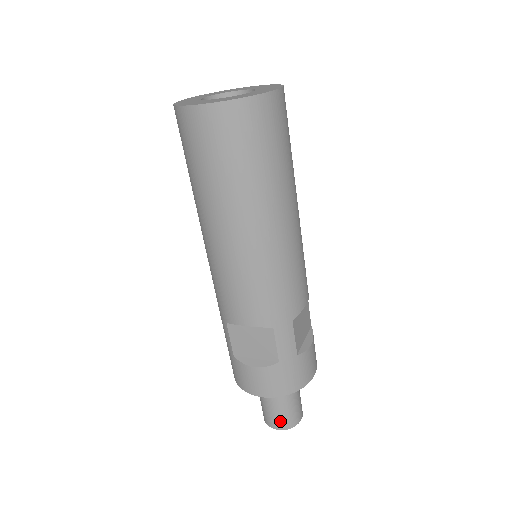
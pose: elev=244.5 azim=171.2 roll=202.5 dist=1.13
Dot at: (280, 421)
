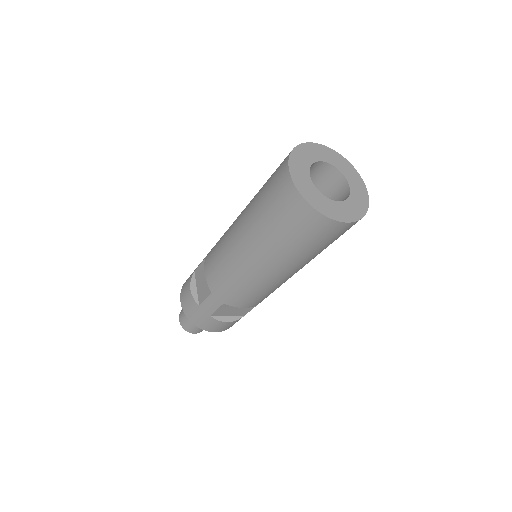
Dot at: (183, 320)
